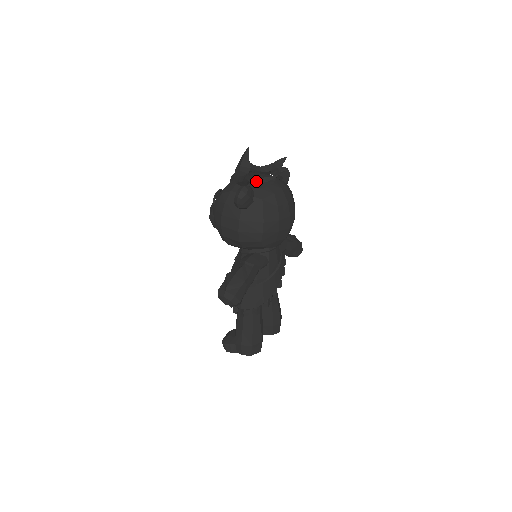
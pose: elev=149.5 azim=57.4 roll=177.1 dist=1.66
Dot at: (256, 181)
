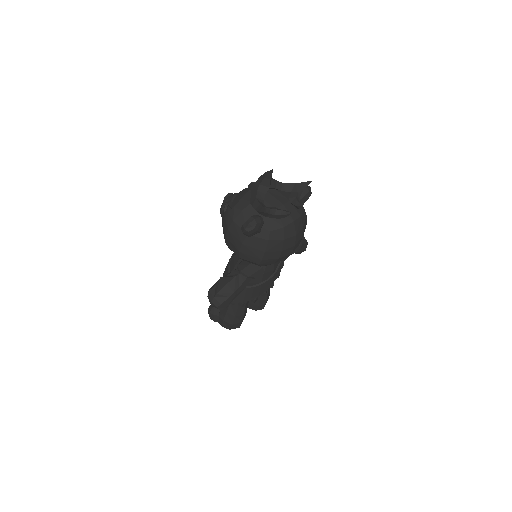
Dot at: (268, 213)
